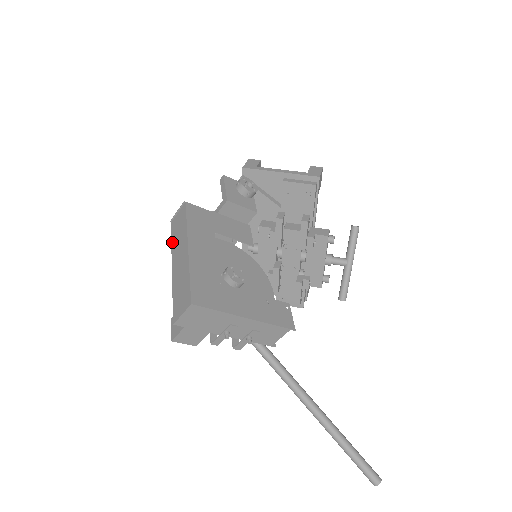
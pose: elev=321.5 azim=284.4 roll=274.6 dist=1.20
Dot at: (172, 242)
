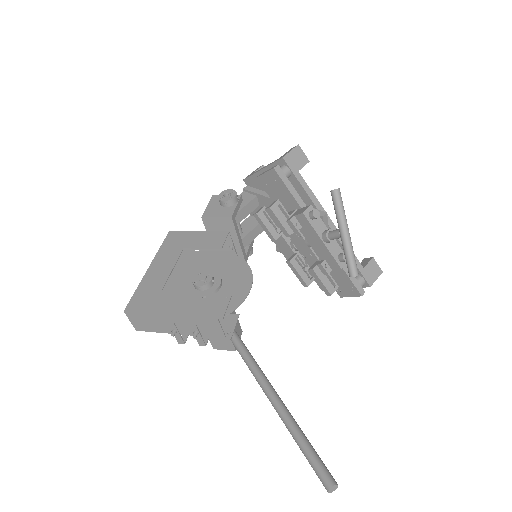
Dot at: occluded
